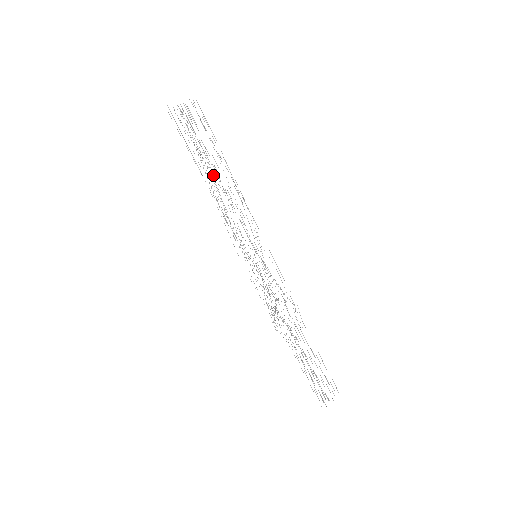
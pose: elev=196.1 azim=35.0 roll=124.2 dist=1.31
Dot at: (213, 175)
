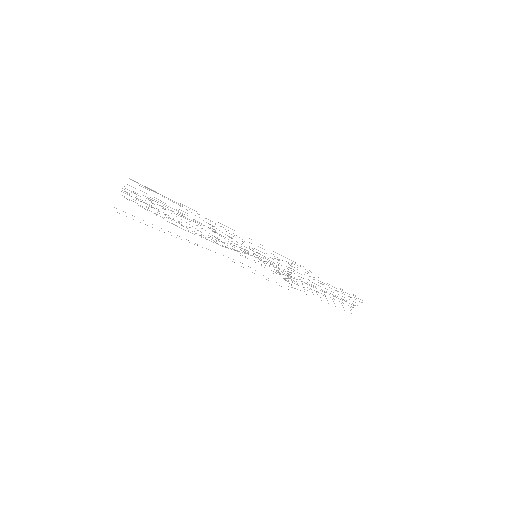
Dot at: occluded
